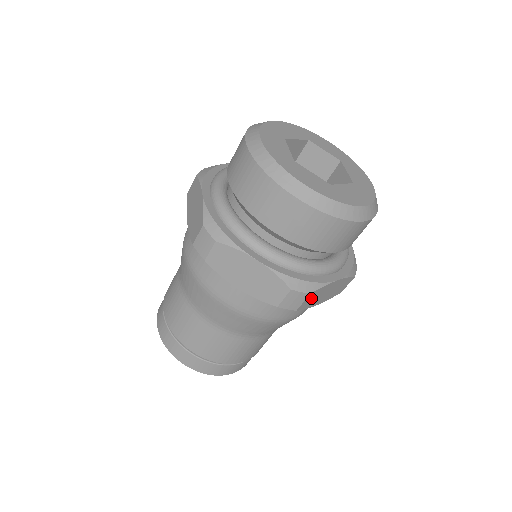
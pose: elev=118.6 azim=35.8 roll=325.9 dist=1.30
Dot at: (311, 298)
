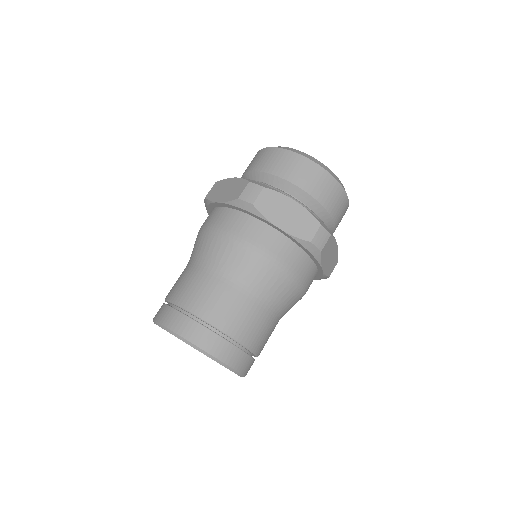
Dot at: (327, 246)
